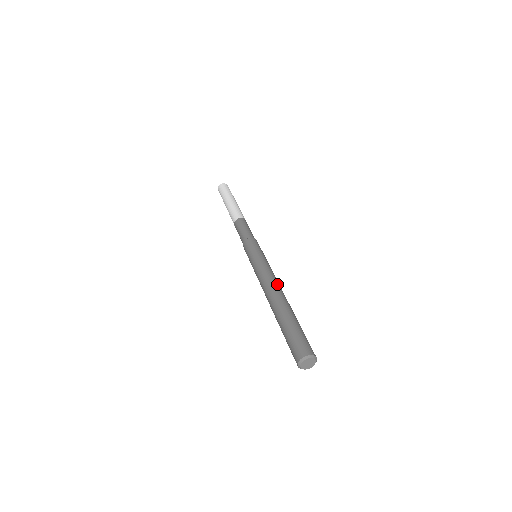
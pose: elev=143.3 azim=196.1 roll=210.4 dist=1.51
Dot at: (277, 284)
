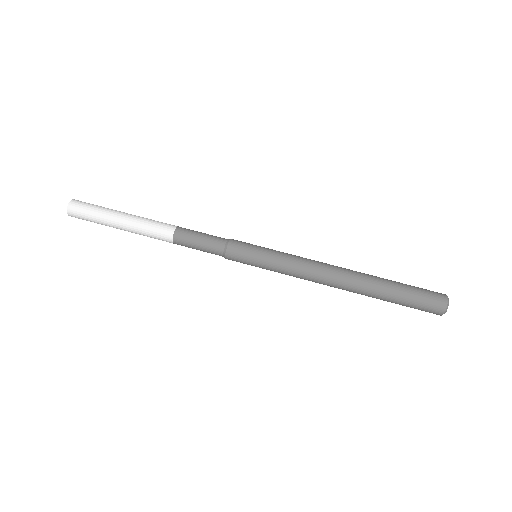
Dot at: (328, 274)
